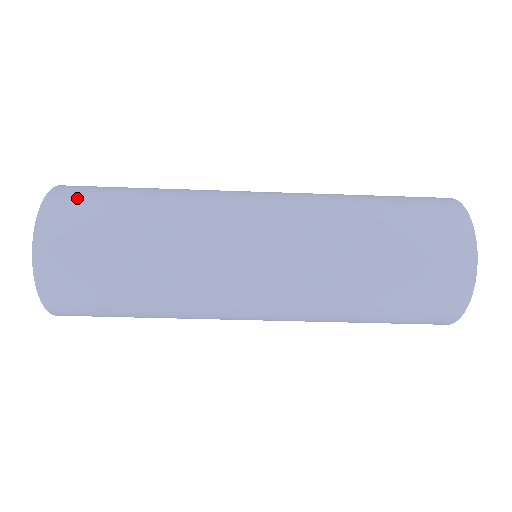
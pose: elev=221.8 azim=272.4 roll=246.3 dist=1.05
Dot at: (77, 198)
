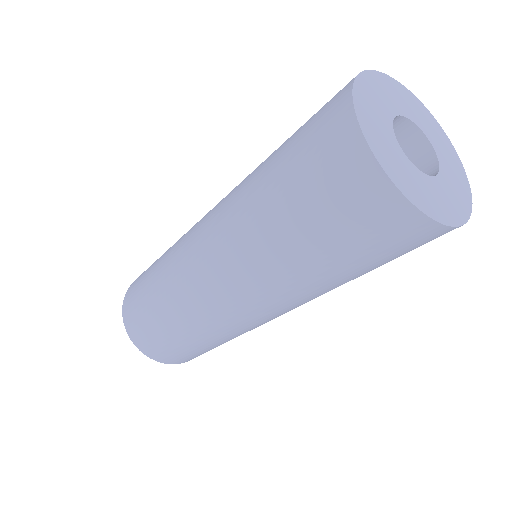
Dot at: occluded
